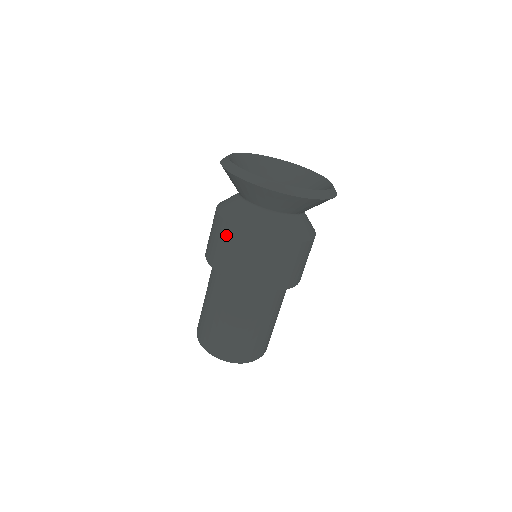
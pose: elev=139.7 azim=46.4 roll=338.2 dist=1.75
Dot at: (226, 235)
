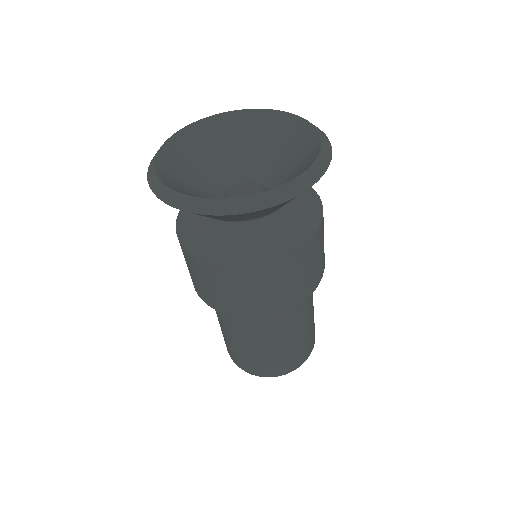
Dot at: (188, 261)
